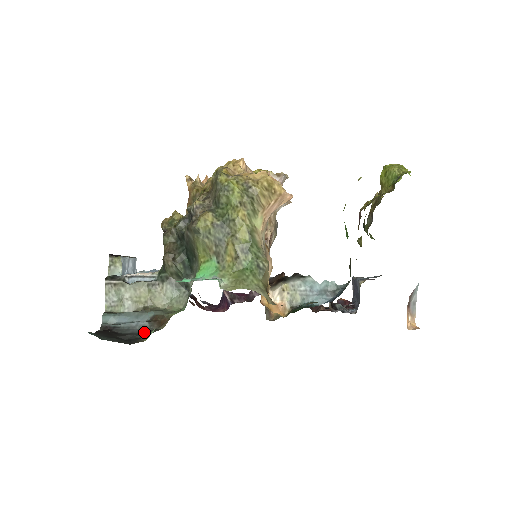
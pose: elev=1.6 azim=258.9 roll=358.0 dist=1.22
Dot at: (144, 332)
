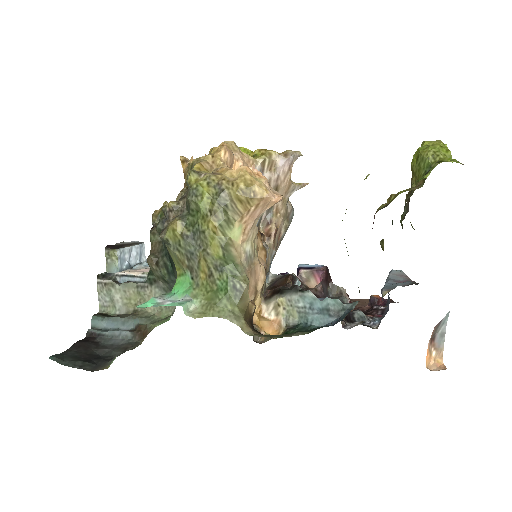
Dot at: (122, 346)
